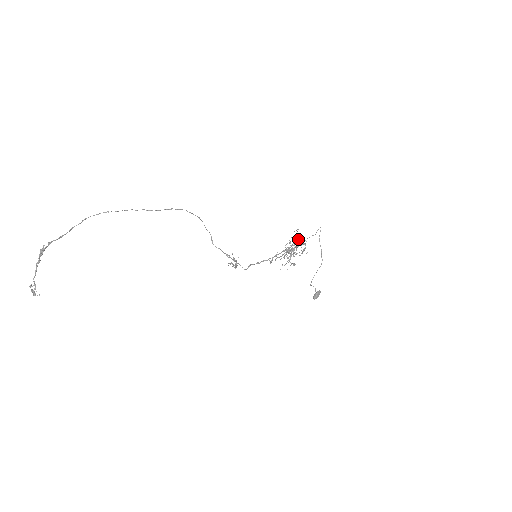
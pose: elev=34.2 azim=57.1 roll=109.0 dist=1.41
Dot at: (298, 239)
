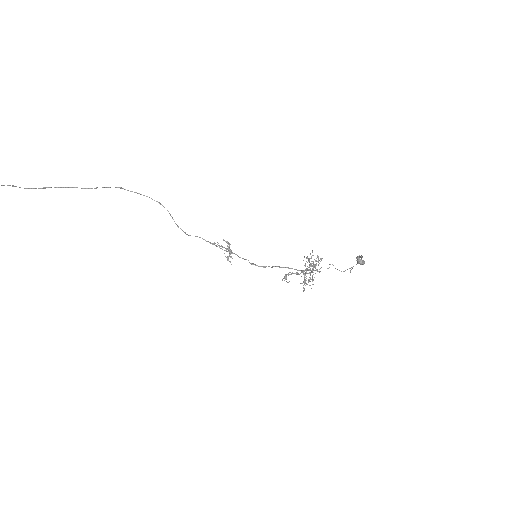
Dot at: (311, 272)
